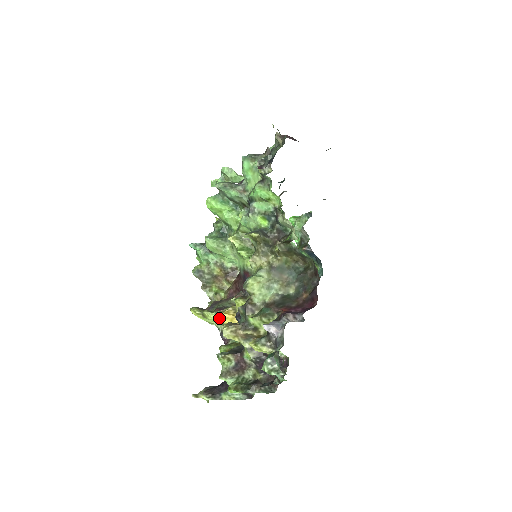
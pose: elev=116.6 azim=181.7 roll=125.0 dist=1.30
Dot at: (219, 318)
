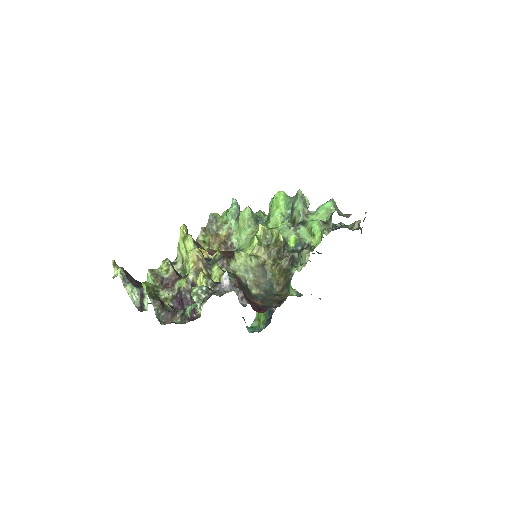
Dot at: occluded
